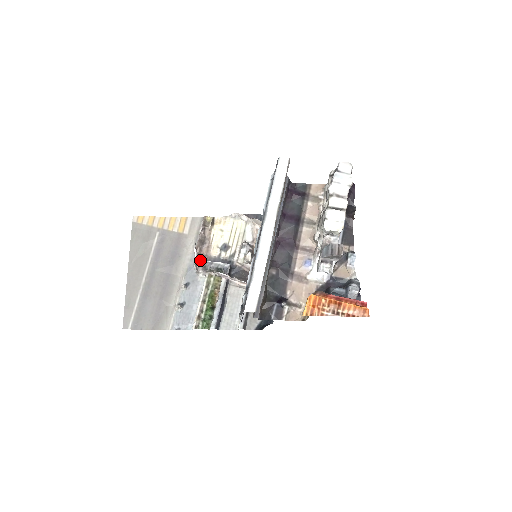
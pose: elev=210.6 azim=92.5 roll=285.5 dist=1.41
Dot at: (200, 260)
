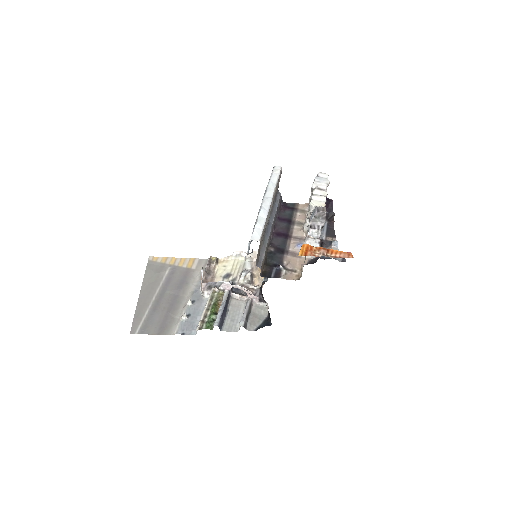
Dot at: occluded
